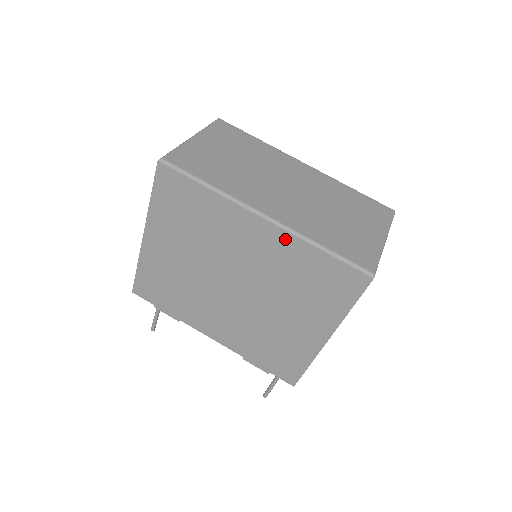
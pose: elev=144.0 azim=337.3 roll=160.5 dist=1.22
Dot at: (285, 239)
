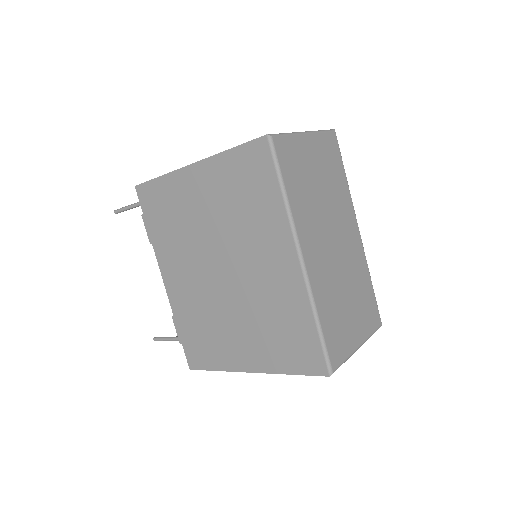
Dot at: (298, 289)
